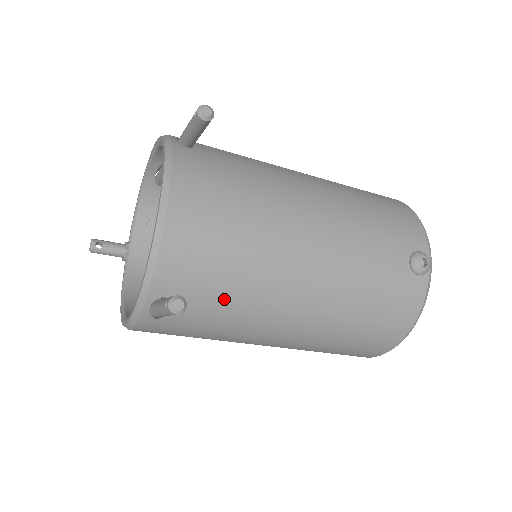
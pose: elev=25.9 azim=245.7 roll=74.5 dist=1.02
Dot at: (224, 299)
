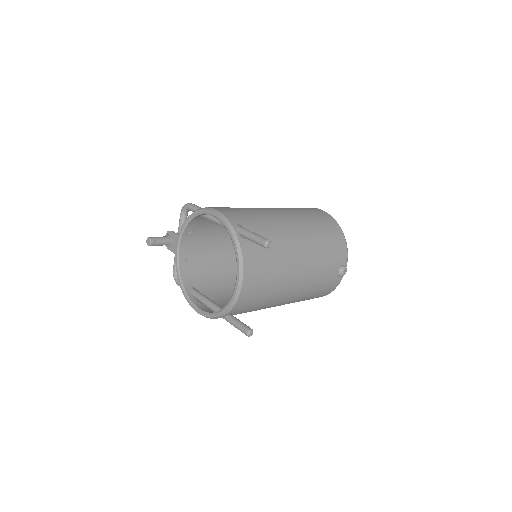
Dot at: (256, 308)
